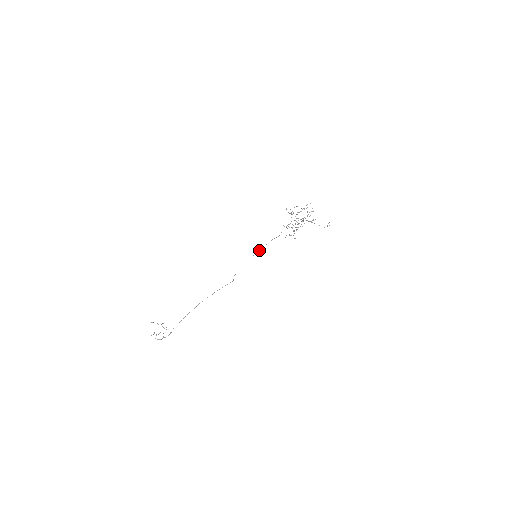
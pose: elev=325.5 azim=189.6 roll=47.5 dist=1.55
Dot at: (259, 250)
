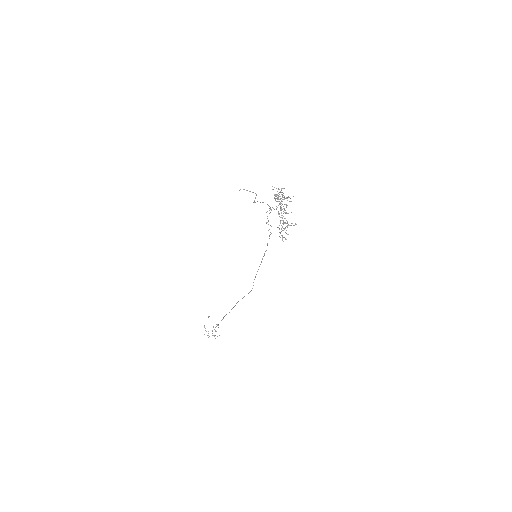
Dot at: occluded
